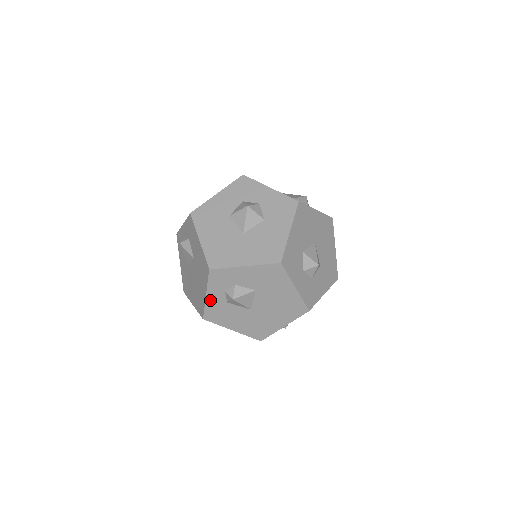
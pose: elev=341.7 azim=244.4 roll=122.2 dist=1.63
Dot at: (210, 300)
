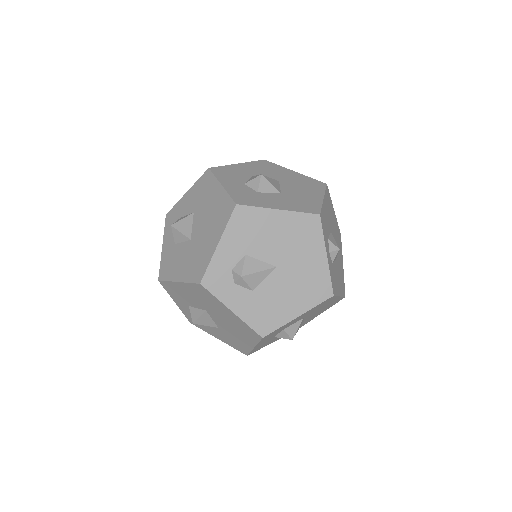
Dot at: (165, 250)
